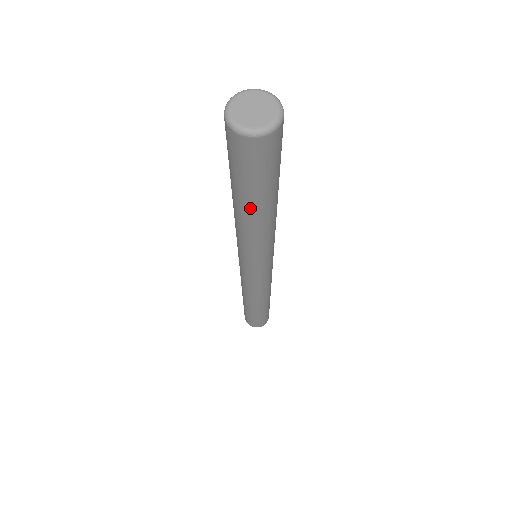
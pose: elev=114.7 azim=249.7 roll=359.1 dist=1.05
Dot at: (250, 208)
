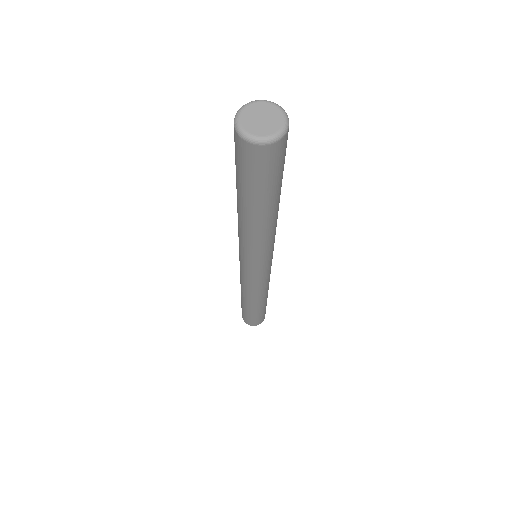
Dot at: (261, 210)
